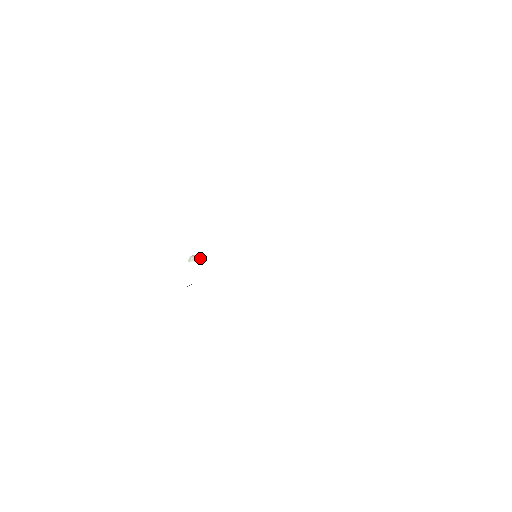
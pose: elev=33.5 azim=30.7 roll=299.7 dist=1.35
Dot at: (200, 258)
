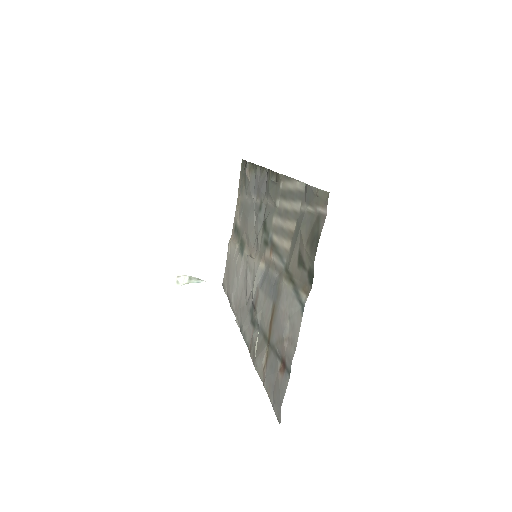
Dot at: (195, 279)
